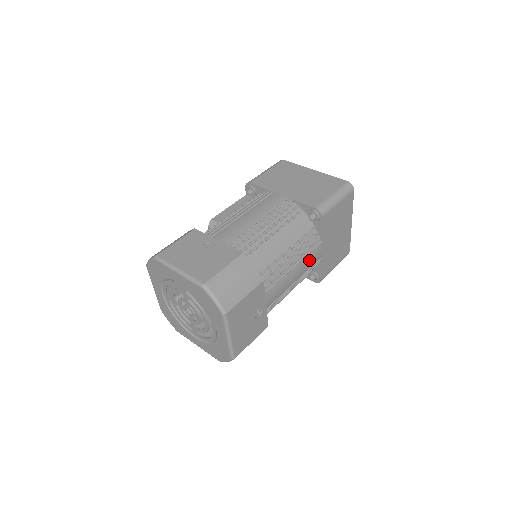
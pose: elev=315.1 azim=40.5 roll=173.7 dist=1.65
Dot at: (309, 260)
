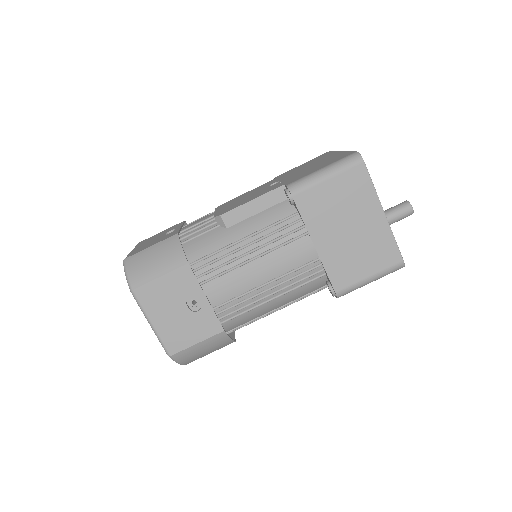
Dot at: occluded
